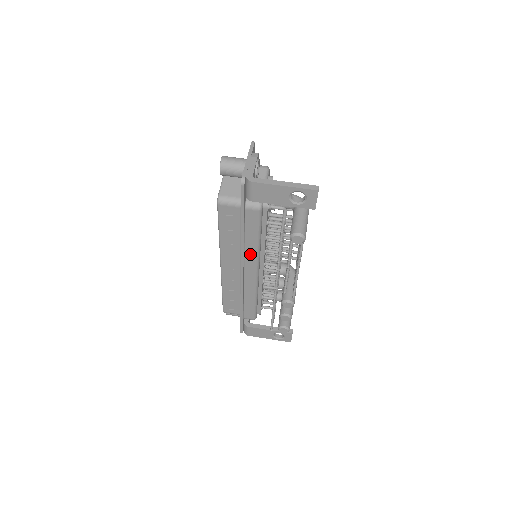
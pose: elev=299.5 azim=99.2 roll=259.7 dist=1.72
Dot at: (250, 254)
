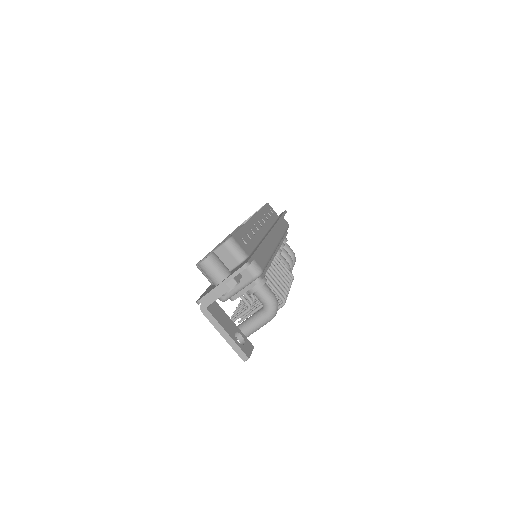
Dot at: occluded
